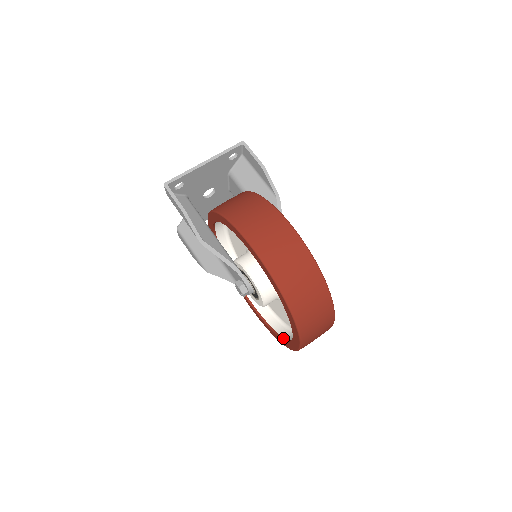
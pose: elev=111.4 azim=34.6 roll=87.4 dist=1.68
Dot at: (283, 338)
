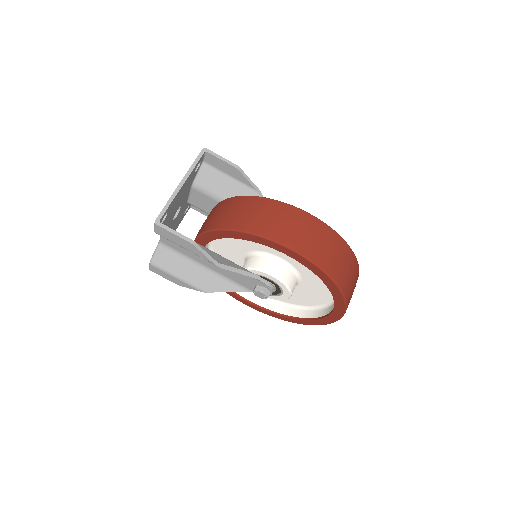
Dot at: (306, 319)
